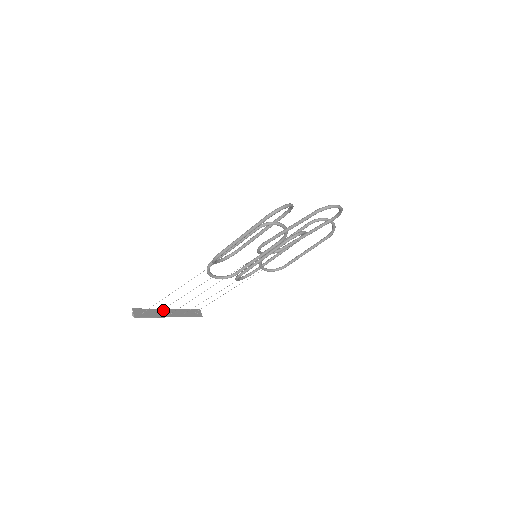
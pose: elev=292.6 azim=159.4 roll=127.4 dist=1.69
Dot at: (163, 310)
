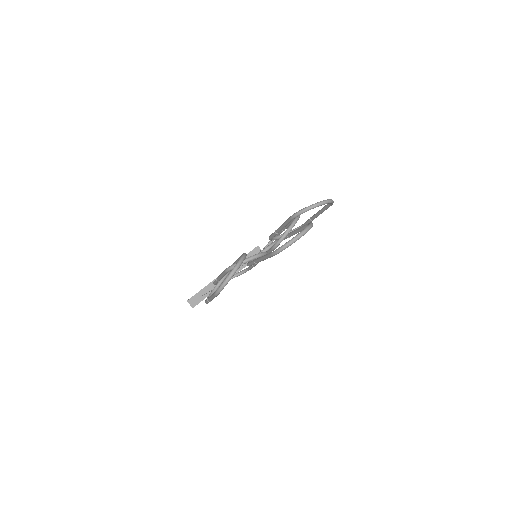
Dot at: occluded
